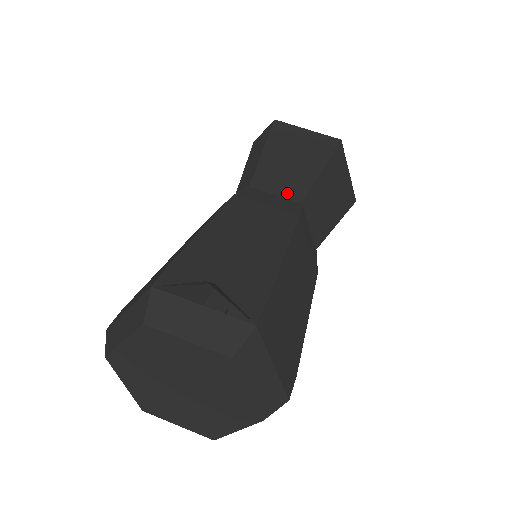
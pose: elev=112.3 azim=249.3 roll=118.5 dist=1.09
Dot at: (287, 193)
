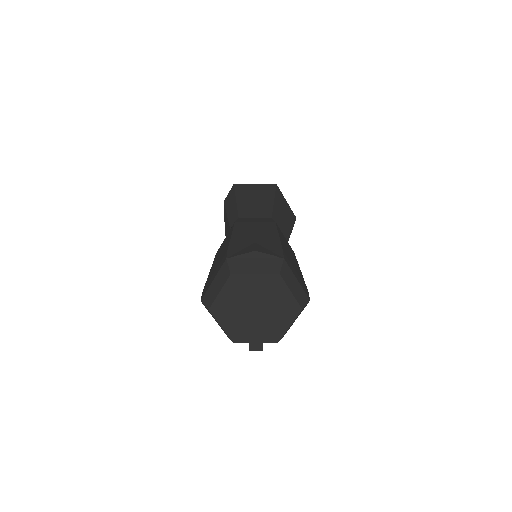
Dot at: (261, 216)
